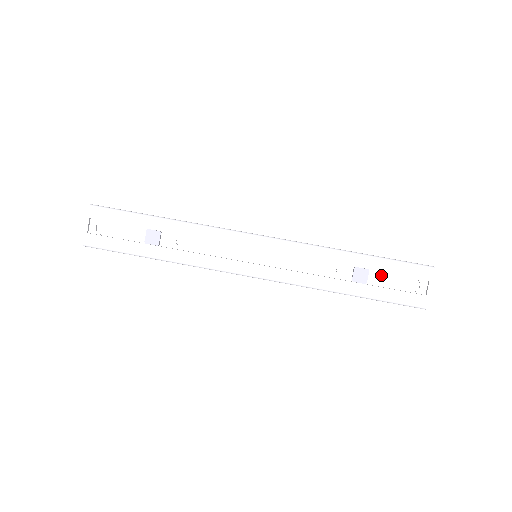
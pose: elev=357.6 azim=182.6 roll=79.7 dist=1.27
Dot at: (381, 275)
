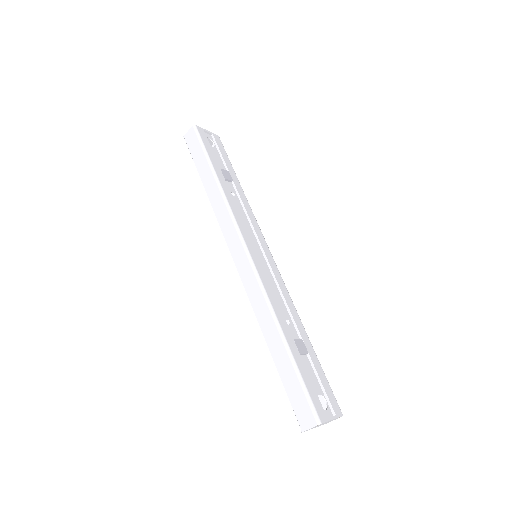
Dot at: (310, 367)
